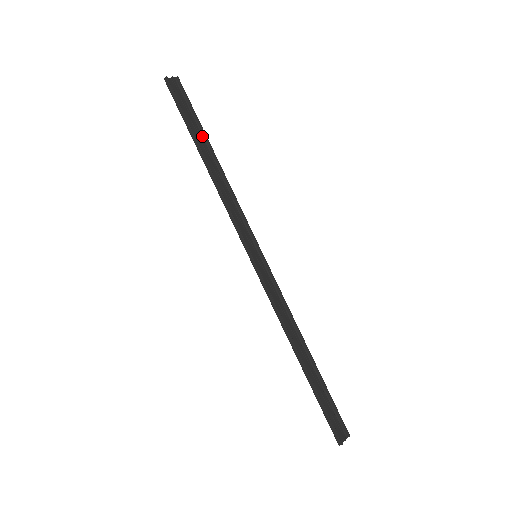
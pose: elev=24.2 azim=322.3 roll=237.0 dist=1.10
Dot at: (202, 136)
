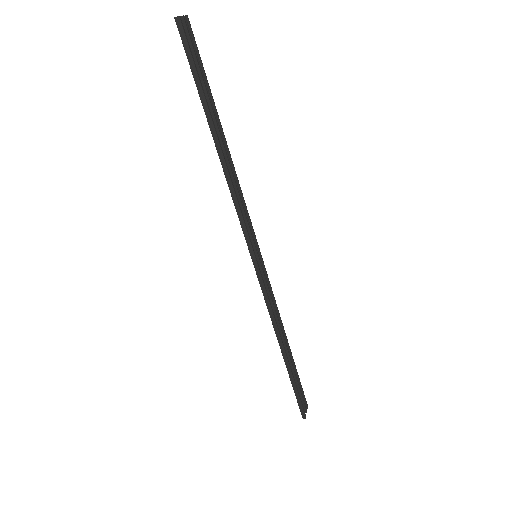
Dot at: (212, 108)
